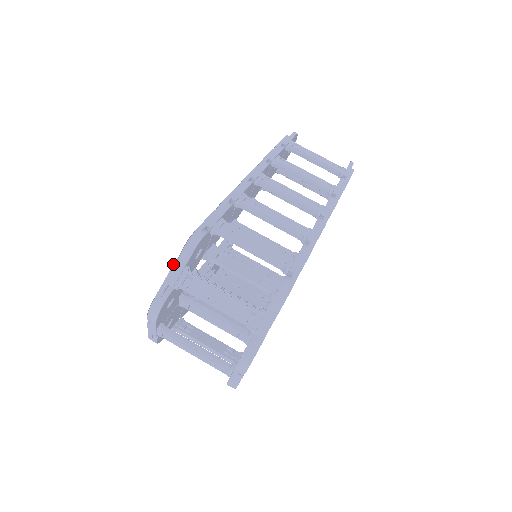
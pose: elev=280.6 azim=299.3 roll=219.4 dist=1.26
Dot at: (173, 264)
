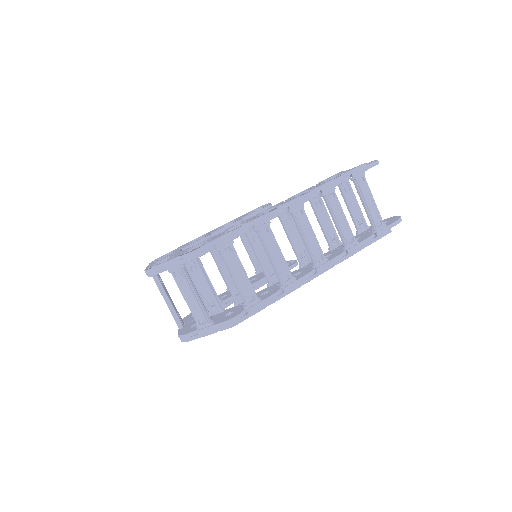
Dot at: (174, 258)
